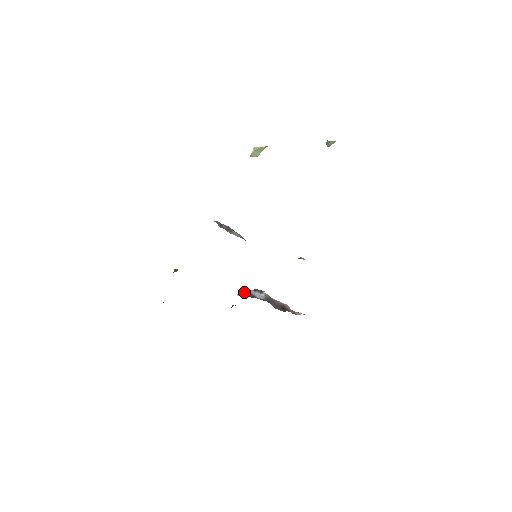
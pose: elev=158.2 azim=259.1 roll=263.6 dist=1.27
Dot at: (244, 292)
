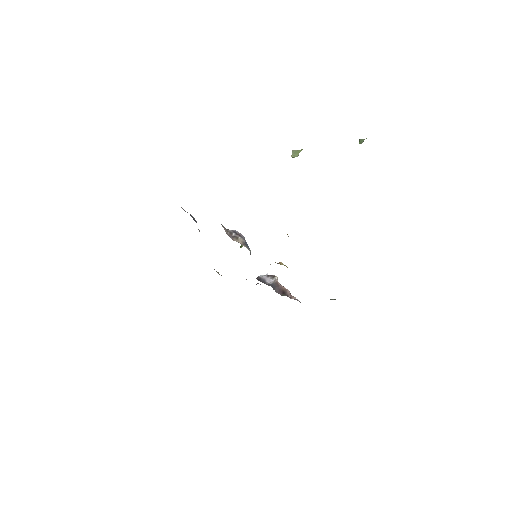
Dot at: (259, 277)
